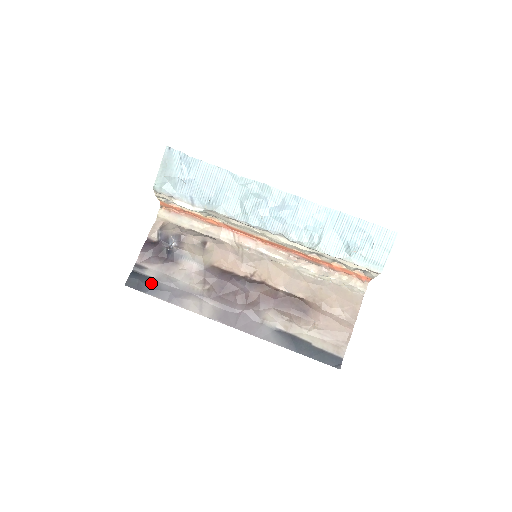
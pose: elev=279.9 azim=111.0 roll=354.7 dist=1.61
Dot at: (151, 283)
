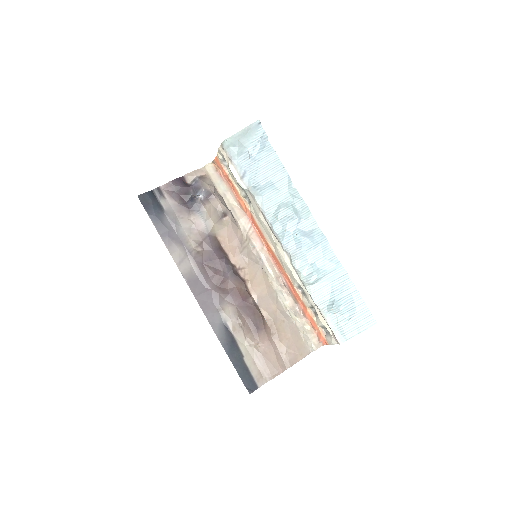
Dot at: (159, 211)
